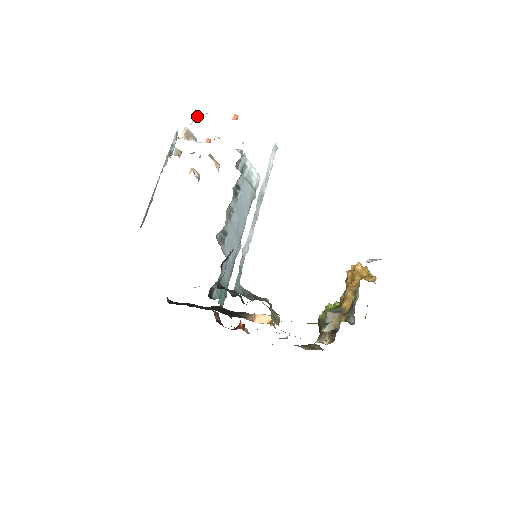
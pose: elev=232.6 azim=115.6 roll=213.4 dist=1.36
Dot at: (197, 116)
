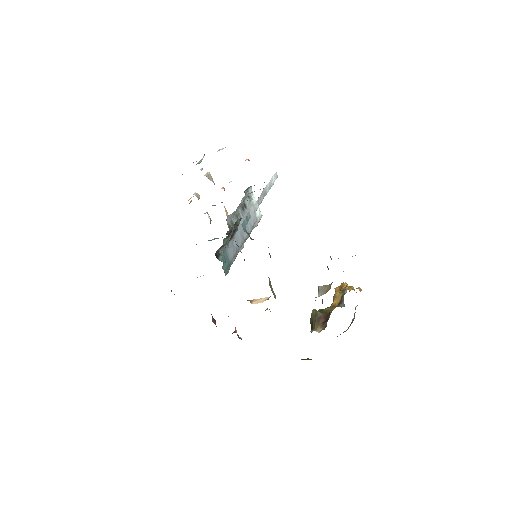
Dot at: (221, 149)
